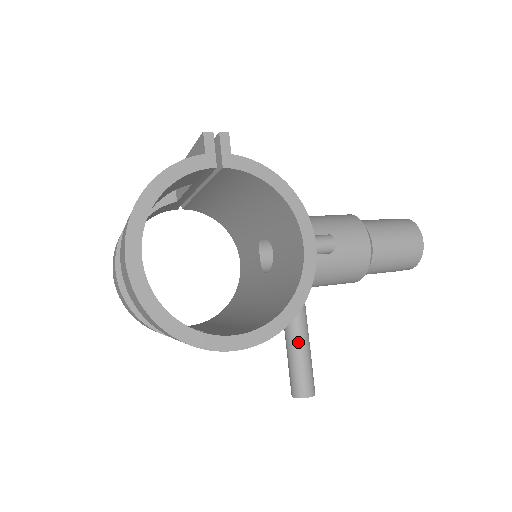
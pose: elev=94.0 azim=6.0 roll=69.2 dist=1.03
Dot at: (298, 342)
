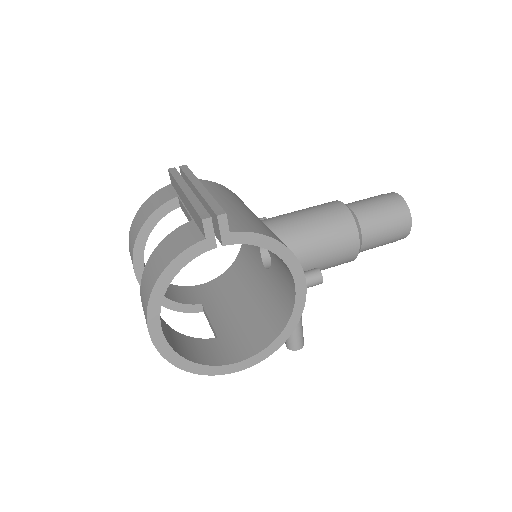
Dot at: occluded
